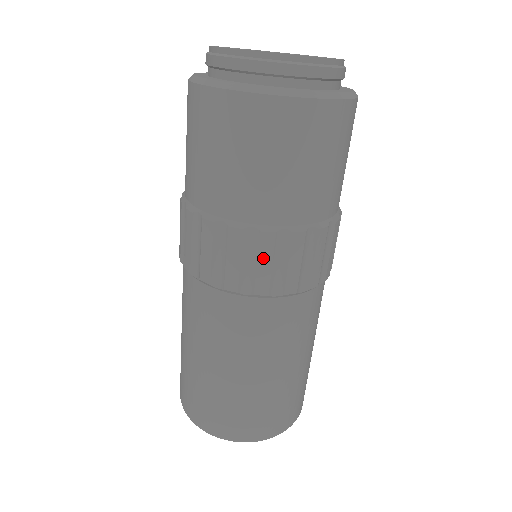
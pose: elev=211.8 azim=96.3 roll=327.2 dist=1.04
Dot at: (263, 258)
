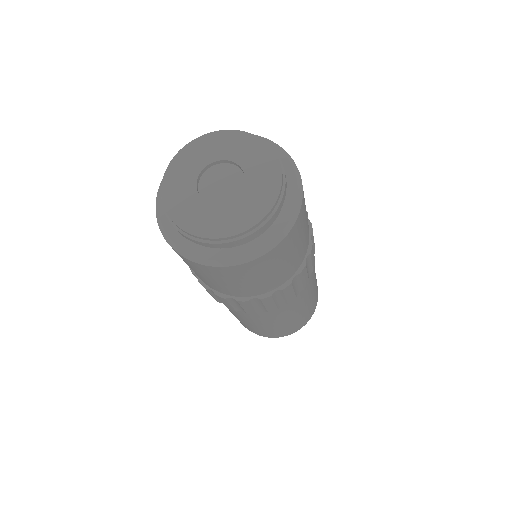
Dot at: (245, 307)
